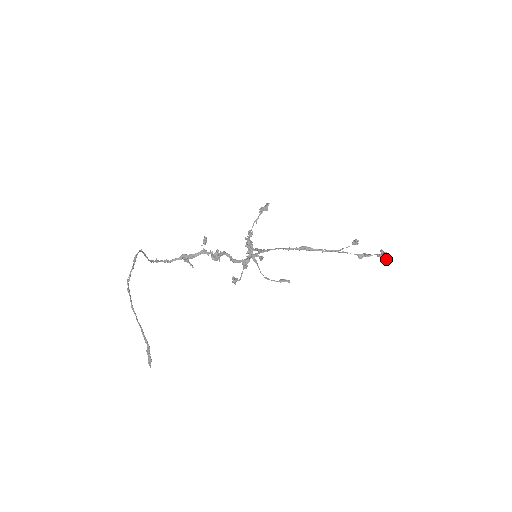
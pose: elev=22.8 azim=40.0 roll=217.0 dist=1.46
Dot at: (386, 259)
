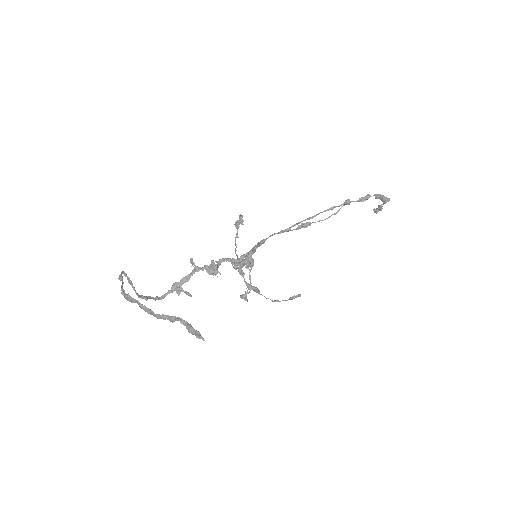
Dot at: (385, 200)
